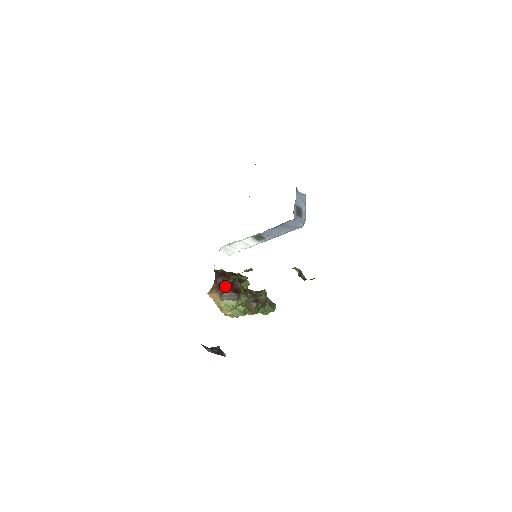
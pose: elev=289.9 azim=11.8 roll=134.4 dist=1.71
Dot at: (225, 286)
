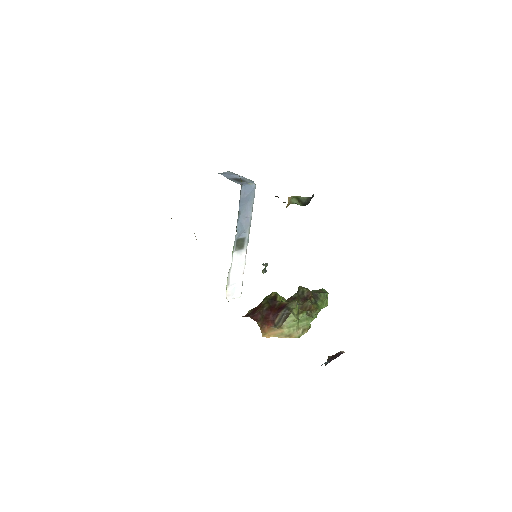
Dot at: (268, 316)
